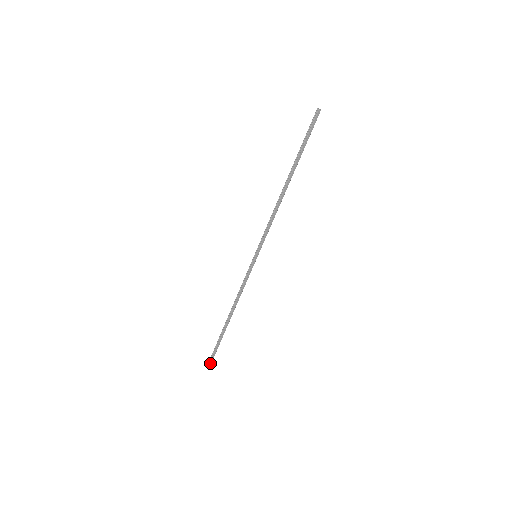
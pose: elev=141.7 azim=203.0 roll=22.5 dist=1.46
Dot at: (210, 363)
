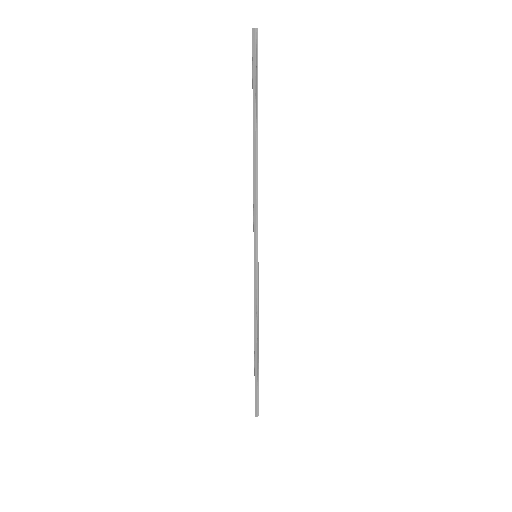
Dot at: (256, 415)
